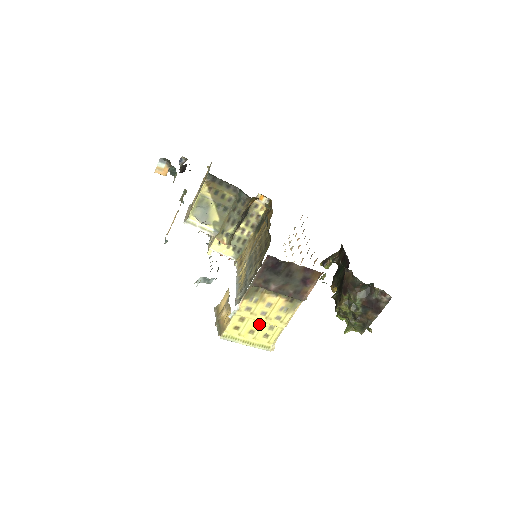
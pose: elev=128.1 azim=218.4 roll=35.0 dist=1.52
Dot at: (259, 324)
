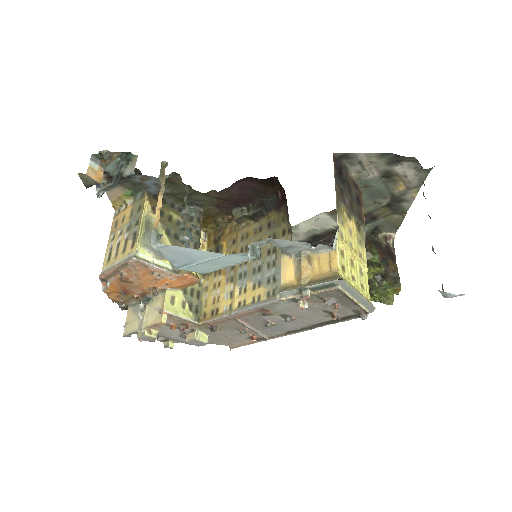
Dot at: (353, 264)
